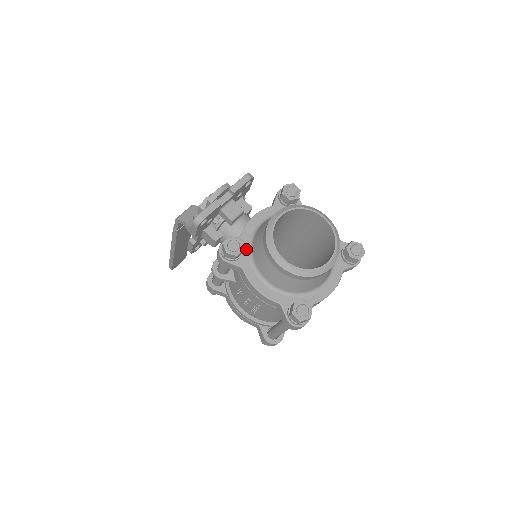
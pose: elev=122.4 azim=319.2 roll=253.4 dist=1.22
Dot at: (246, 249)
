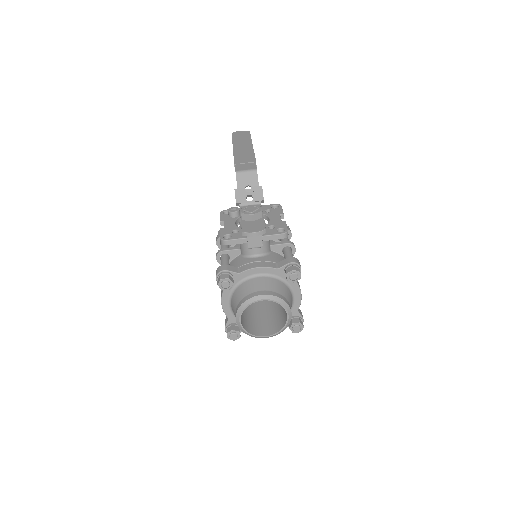
Dot at: (235, 282)
